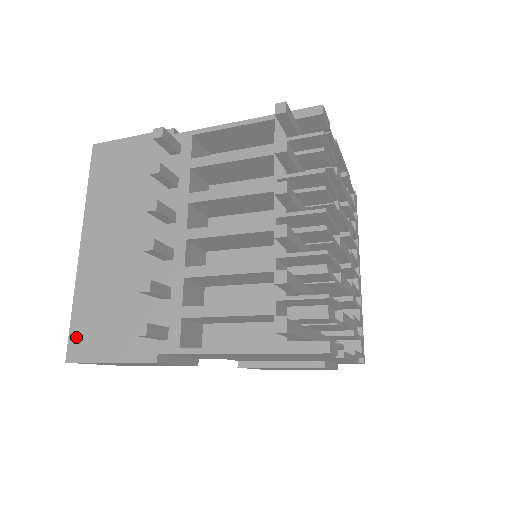
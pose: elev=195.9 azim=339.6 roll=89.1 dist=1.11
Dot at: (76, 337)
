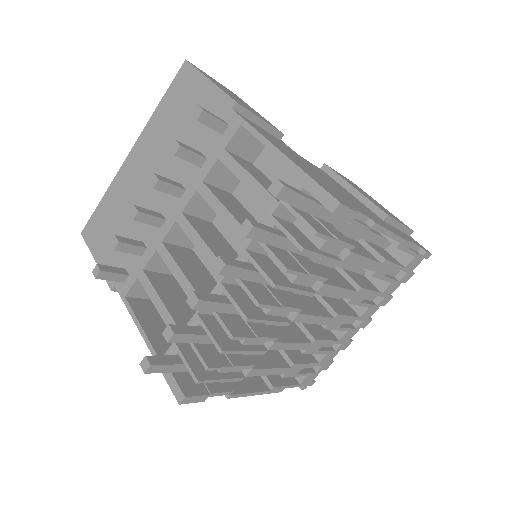
Dot at: (93, 222)
